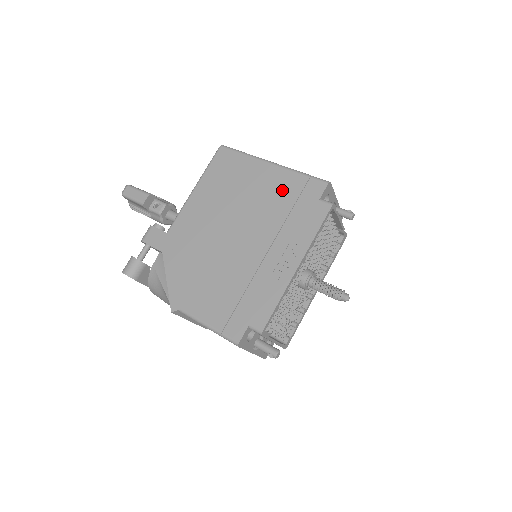
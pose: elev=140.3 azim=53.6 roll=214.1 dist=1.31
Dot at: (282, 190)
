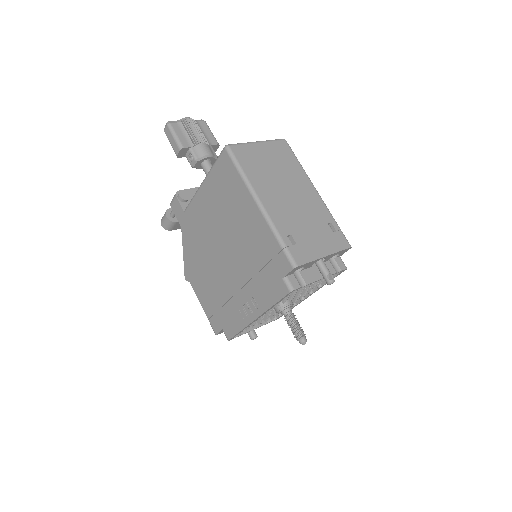
Dot at: (259, 243)
